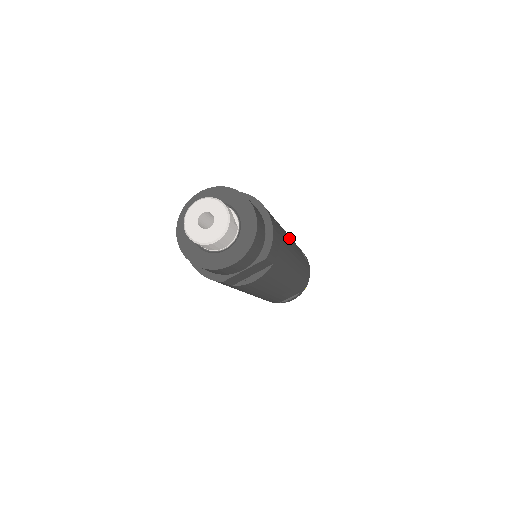
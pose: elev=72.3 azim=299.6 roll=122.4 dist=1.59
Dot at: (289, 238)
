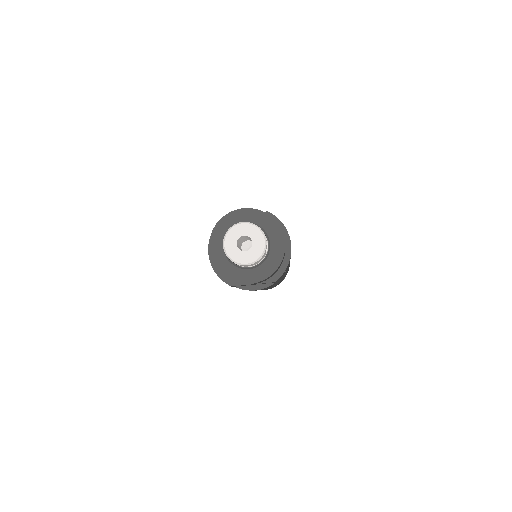
Dot at: occluded
